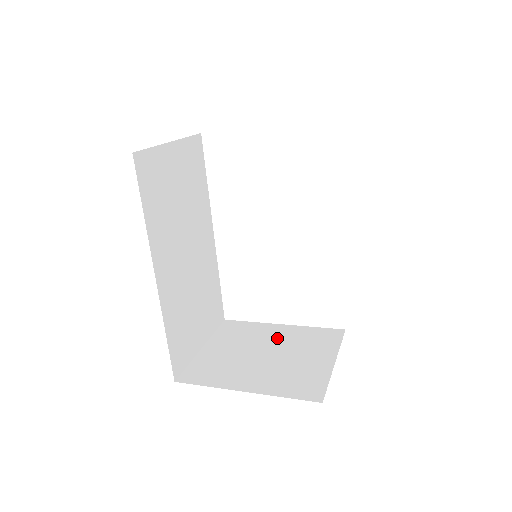
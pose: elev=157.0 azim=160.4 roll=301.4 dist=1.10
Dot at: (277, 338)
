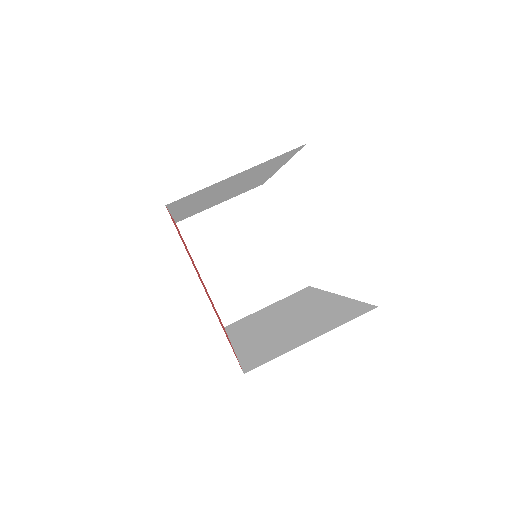
Dot at: (267, 247)
